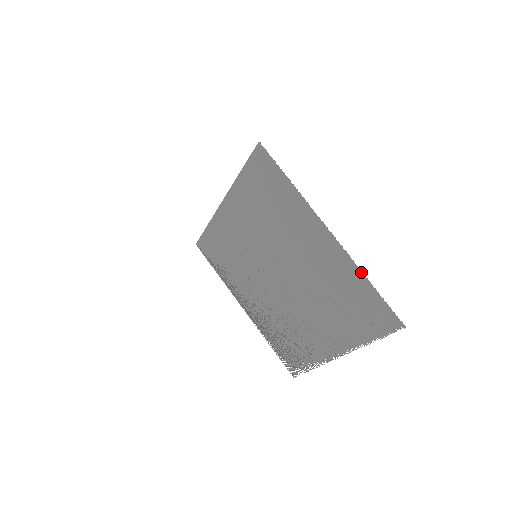
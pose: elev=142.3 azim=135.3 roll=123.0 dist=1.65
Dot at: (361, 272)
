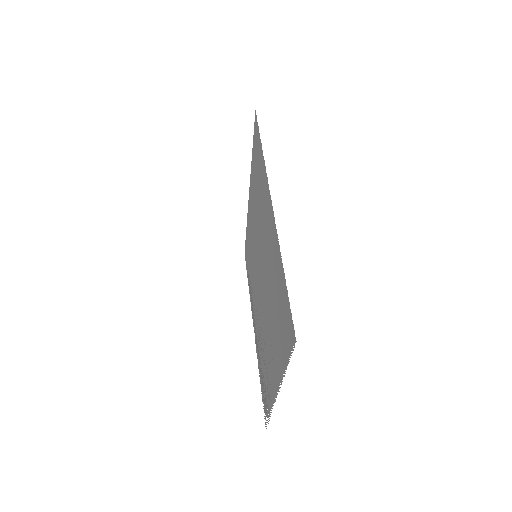
Dot at: occluded
